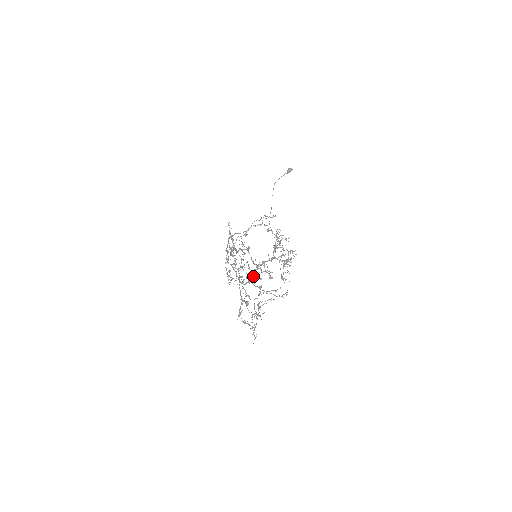
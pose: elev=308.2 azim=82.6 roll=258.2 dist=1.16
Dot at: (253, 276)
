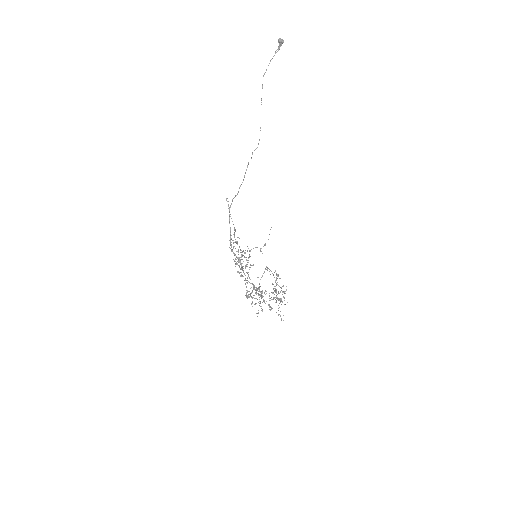
Dot at: (257, 290)
